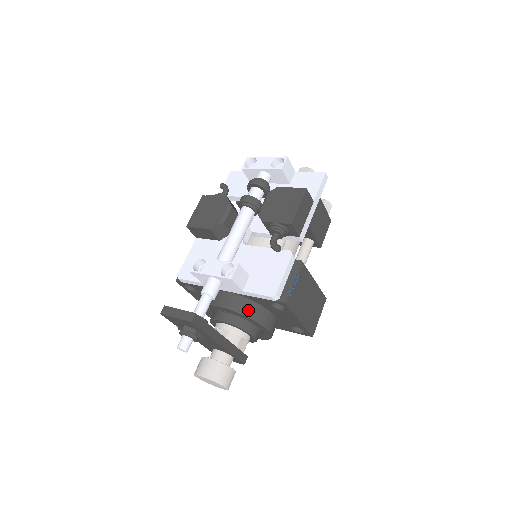
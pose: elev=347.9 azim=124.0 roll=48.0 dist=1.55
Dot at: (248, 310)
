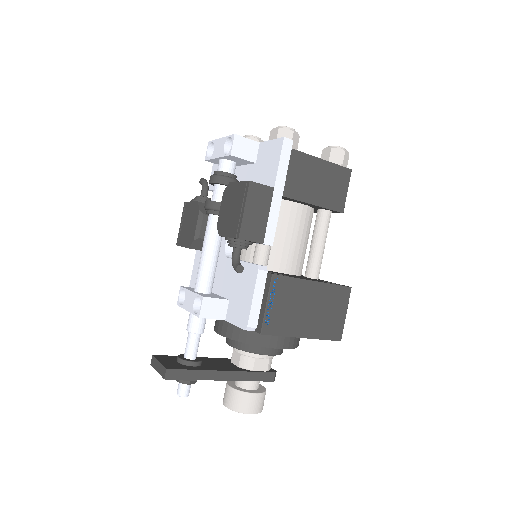
Dot at: (244, 335)
